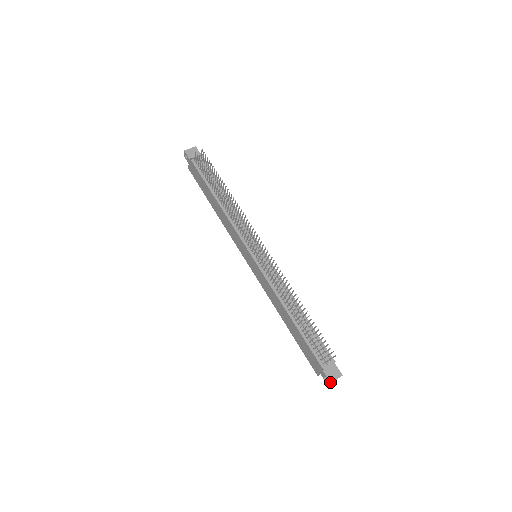
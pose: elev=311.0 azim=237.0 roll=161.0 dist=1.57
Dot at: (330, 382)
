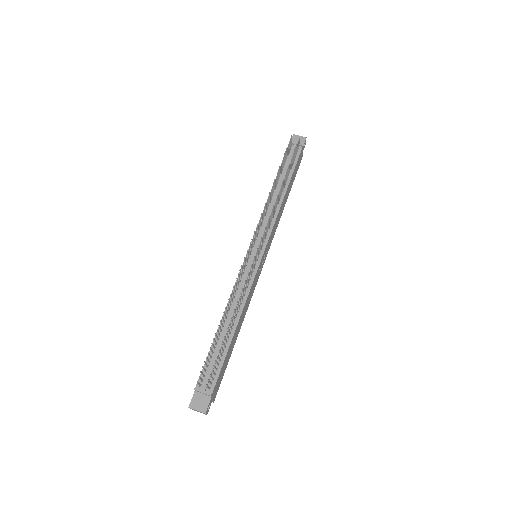
Dot at: (189, 406)
